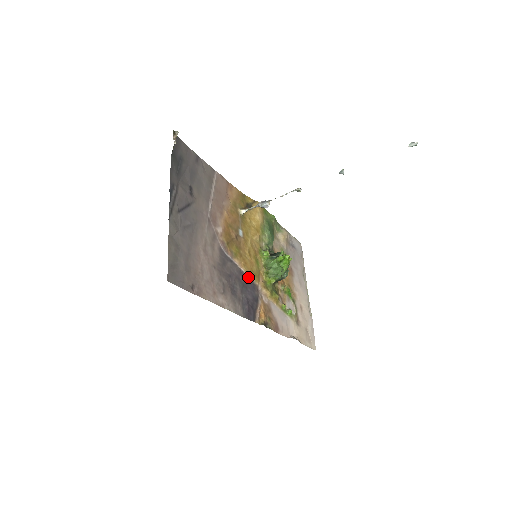
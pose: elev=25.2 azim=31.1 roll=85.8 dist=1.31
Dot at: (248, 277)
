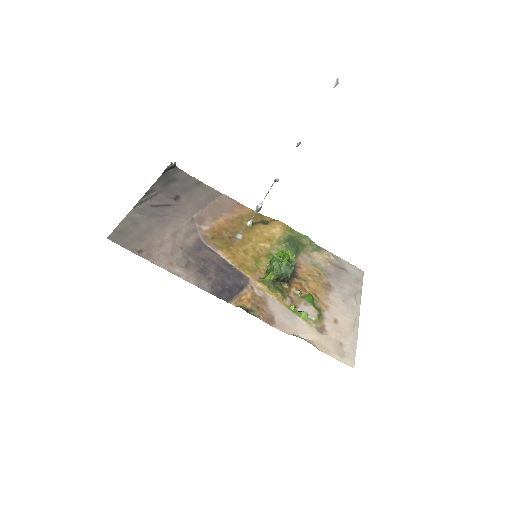
Dot at: (235, 268)
